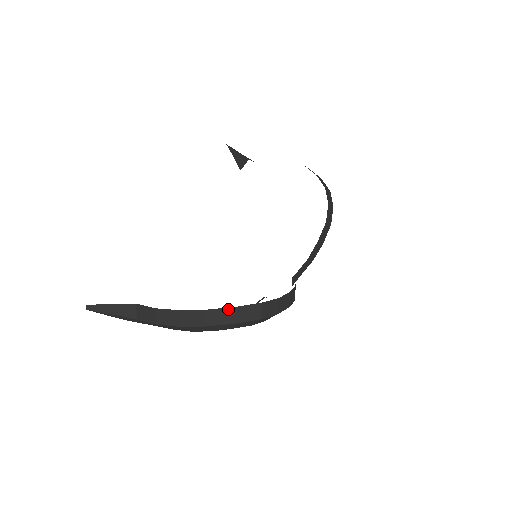
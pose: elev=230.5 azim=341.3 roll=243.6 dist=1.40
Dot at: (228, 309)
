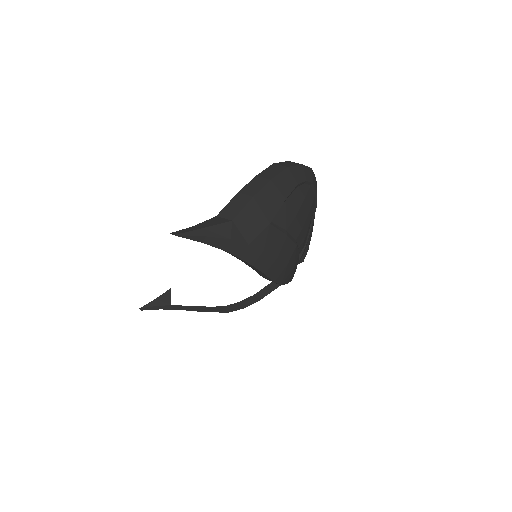
Dot at: (286, 162)
